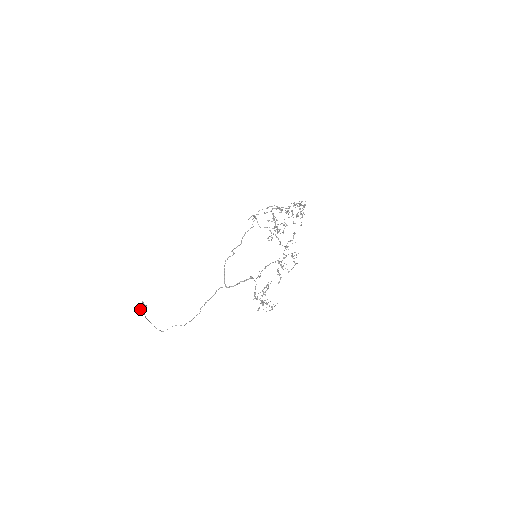
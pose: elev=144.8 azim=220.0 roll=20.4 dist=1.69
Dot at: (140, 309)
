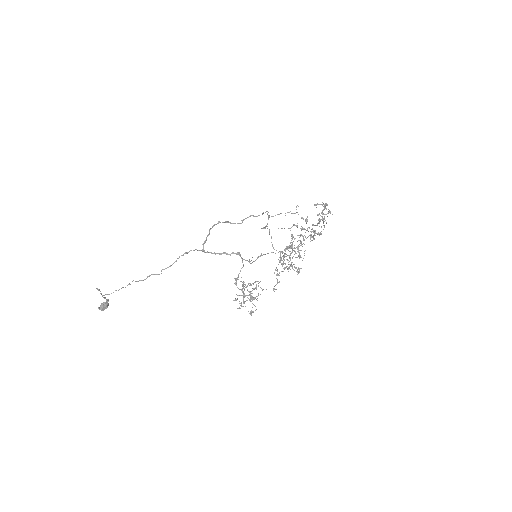
Dot at: (100, 307)
